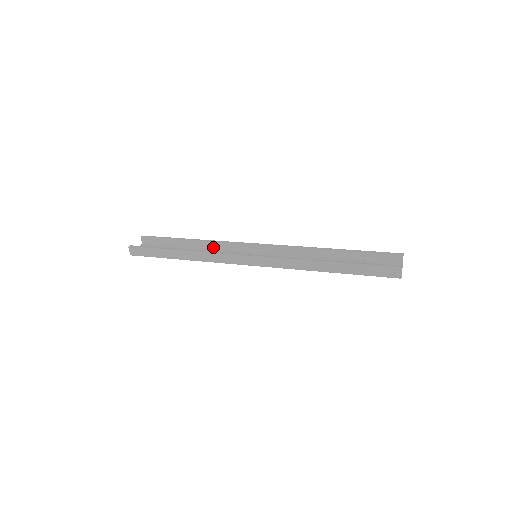
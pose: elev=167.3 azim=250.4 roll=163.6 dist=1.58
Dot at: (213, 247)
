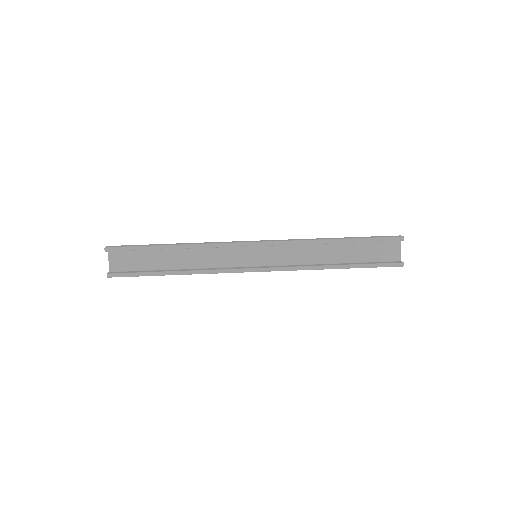
Dot at: occluded
